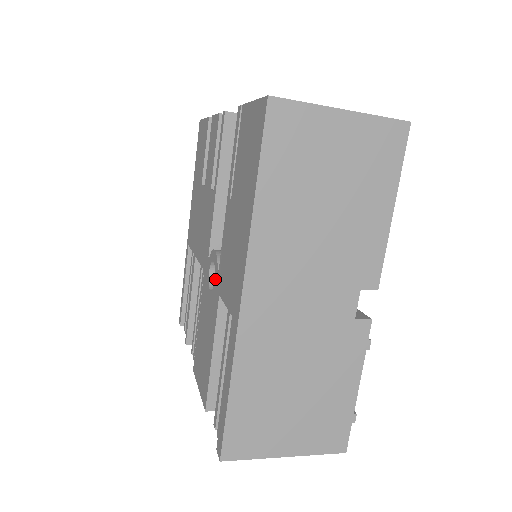
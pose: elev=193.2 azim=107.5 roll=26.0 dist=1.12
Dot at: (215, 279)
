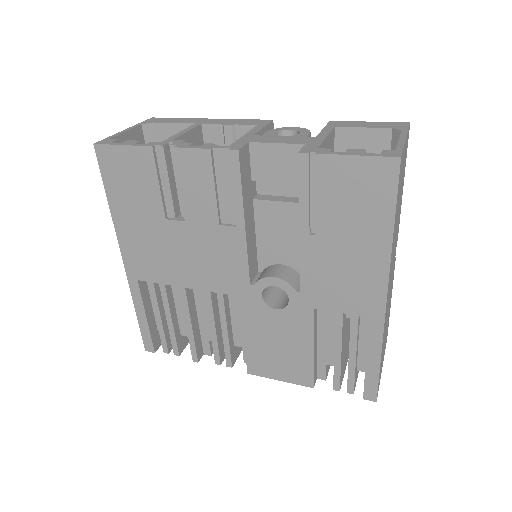
Dot at: (292, 299)
